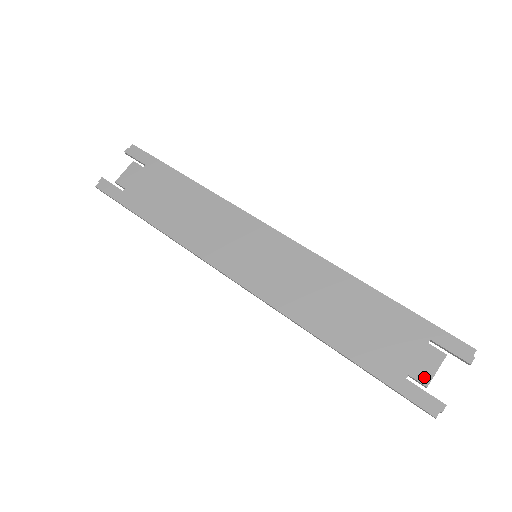
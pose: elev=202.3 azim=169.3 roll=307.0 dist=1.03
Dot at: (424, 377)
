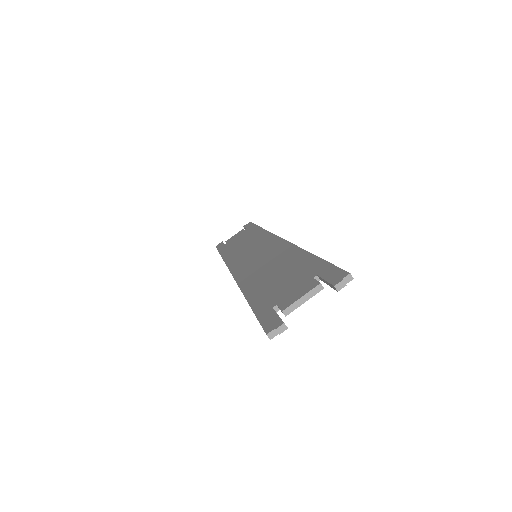
Dot at: (287, 304)
